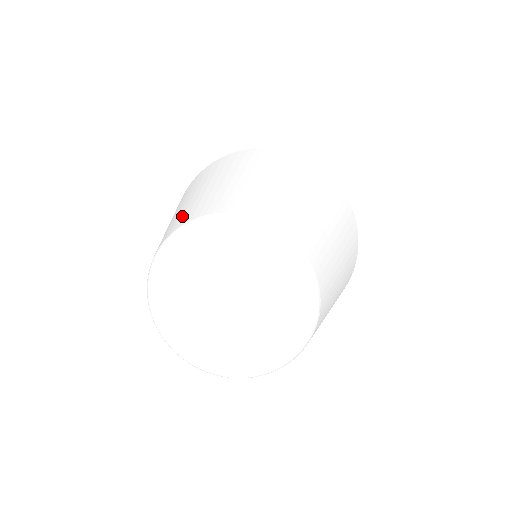
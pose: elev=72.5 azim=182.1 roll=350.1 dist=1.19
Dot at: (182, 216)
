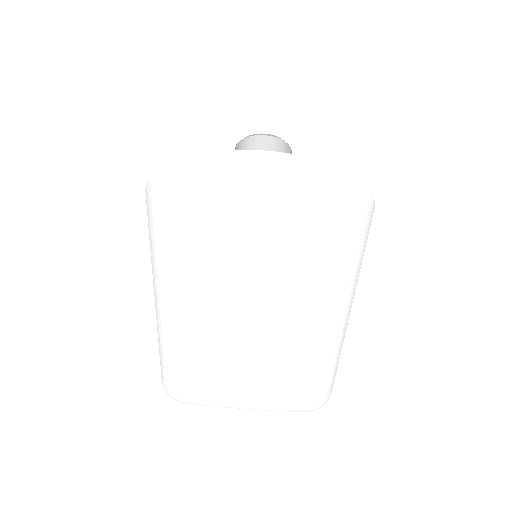
Dot at: (183, 347)
